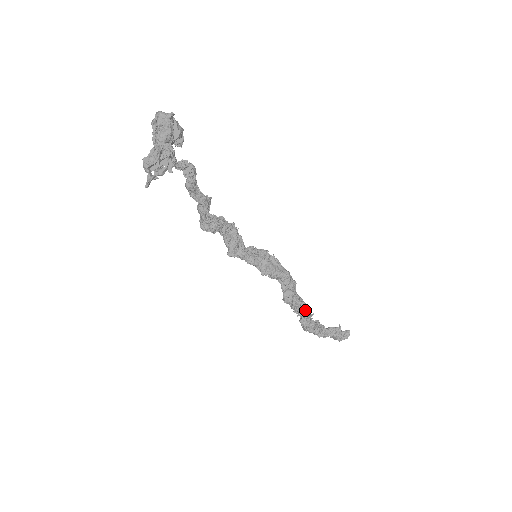
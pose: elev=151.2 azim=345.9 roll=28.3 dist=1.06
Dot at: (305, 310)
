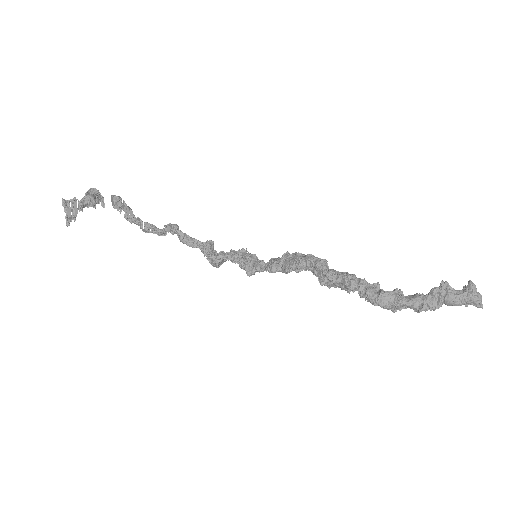
Dot at: (349, 279)
